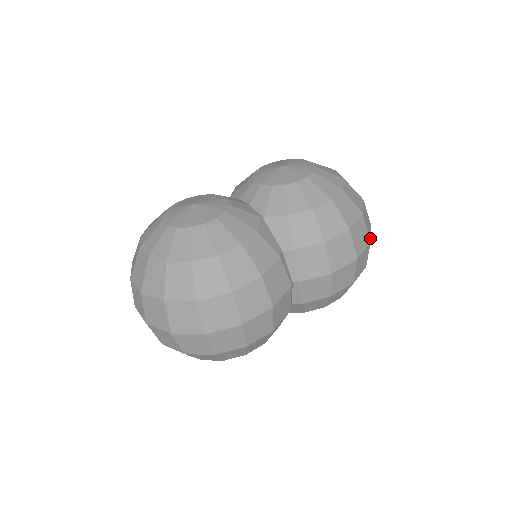
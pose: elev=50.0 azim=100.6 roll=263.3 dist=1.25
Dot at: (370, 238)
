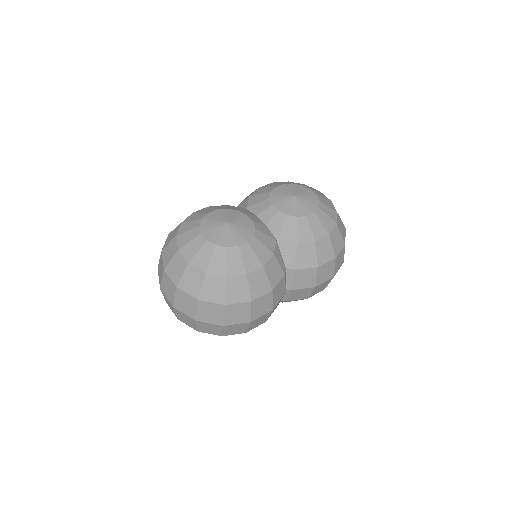
Dot at: occluded
